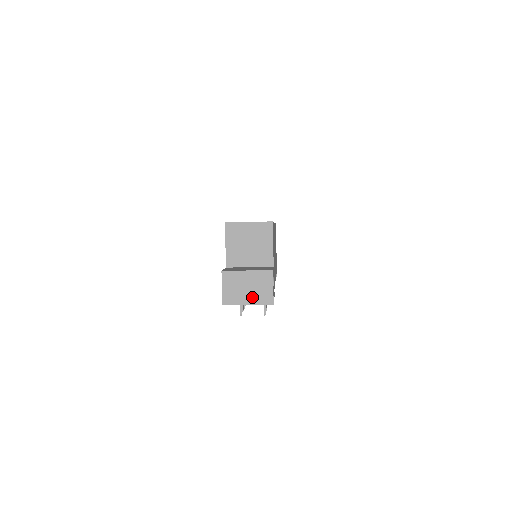
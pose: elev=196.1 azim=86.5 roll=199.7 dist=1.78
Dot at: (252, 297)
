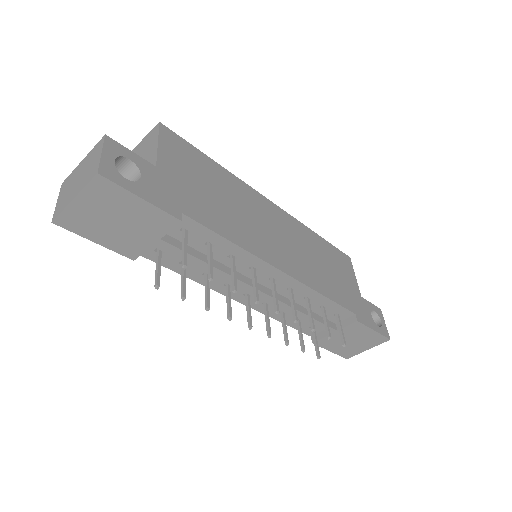
Dot at: (79, 185)
